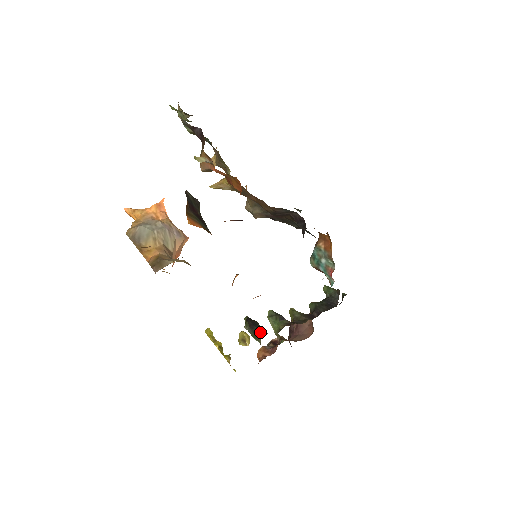
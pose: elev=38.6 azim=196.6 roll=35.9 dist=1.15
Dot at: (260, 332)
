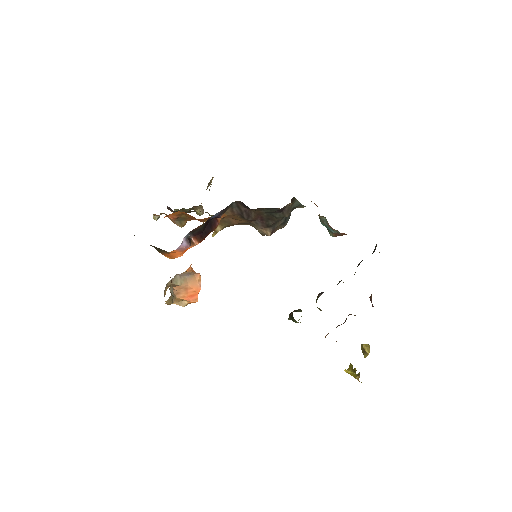
Dot at: (292, 313)
